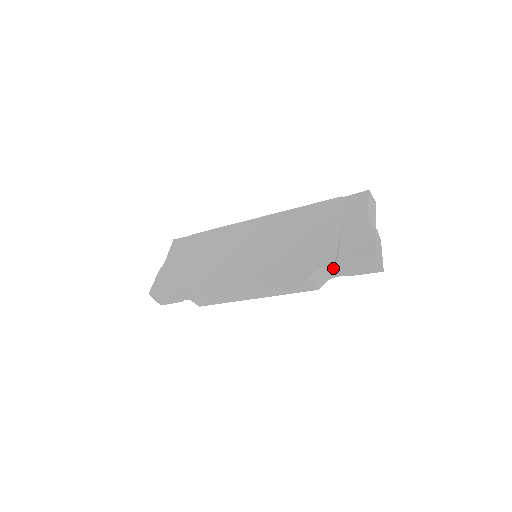
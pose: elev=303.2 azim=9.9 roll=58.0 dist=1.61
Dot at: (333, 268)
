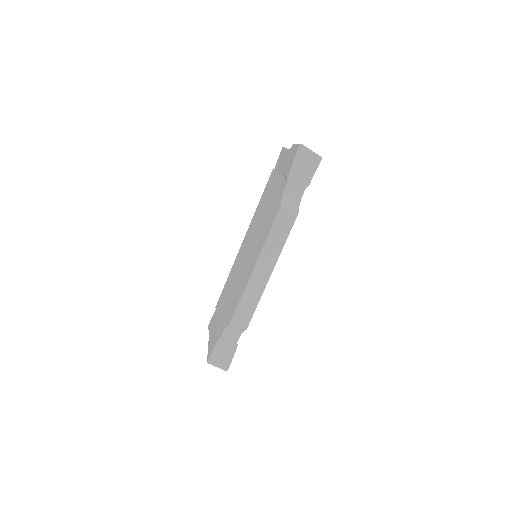
Dot at: (291, 188)
